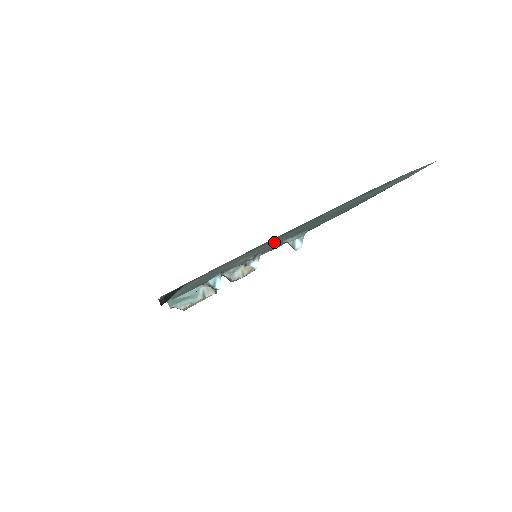
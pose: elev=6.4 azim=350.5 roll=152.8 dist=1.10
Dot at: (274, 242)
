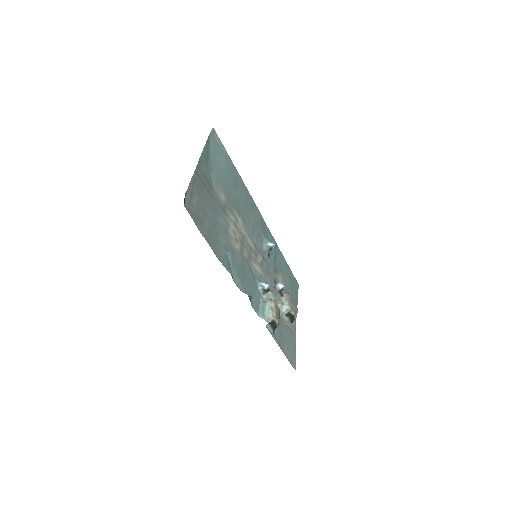
Dot at: (247, 236)
